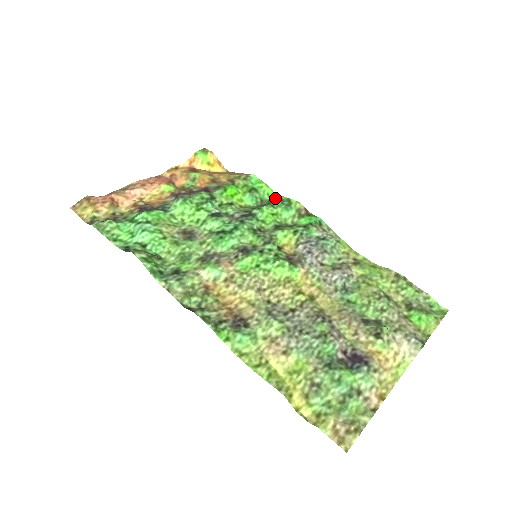
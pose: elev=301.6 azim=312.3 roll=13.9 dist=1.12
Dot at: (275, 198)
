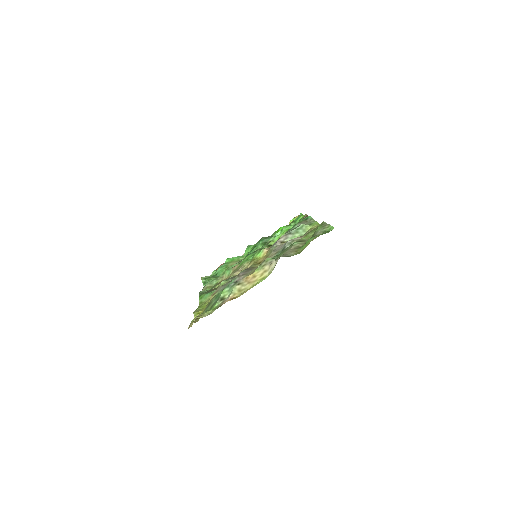
Dot at: occluded
